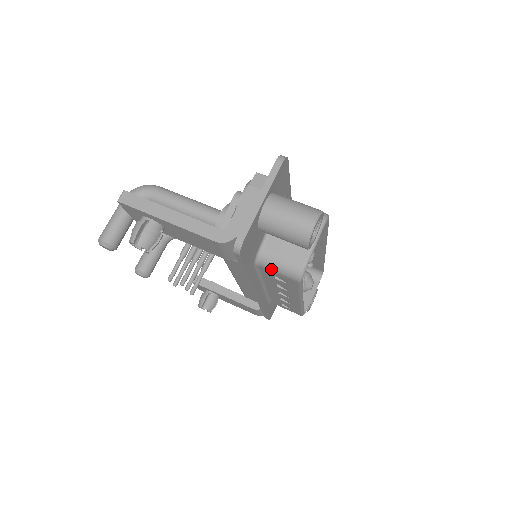
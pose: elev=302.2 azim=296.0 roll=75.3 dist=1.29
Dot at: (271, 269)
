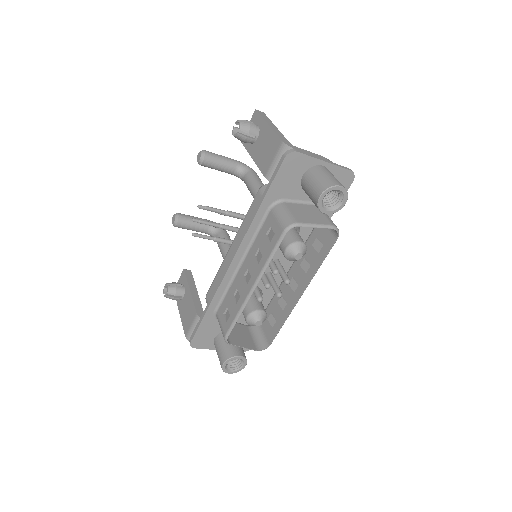
Dot at: (276, 214)
